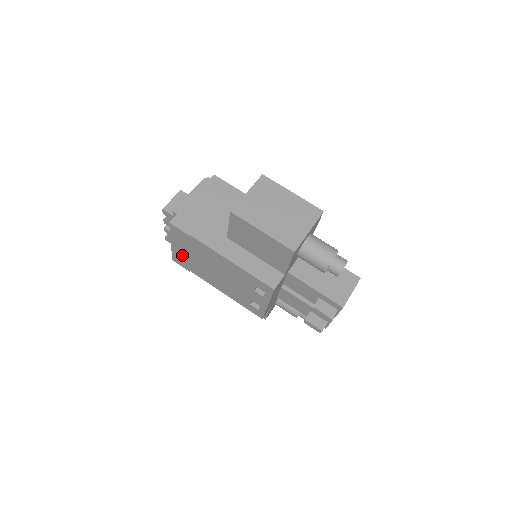
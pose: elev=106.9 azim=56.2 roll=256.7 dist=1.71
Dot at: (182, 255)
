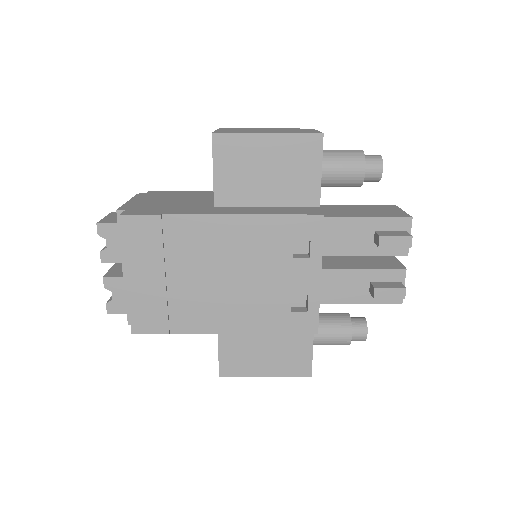
Dot at: (150, 294)
